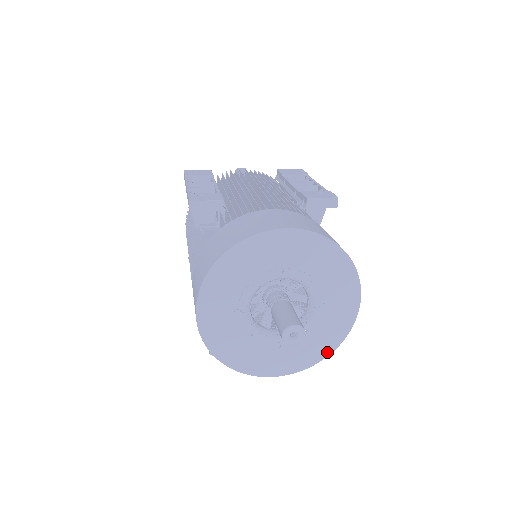
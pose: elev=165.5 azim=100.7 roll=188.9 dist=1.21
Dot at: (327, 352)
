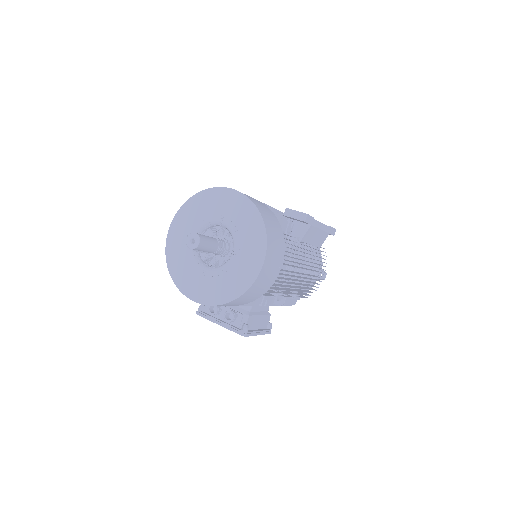
Dot at: (231, 298)
